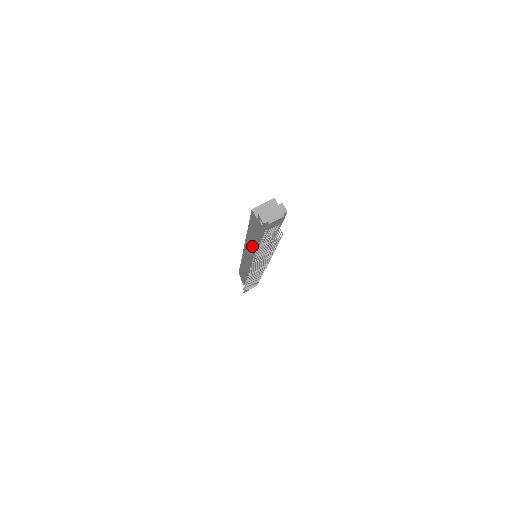
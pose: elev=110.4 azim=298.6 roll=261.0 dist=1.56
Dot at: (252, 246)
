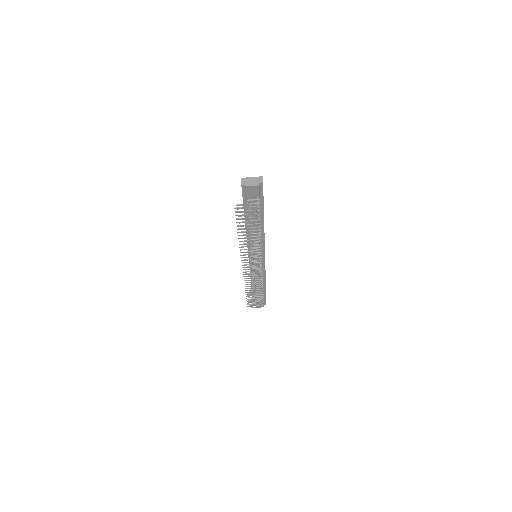
Dot at: occluded
